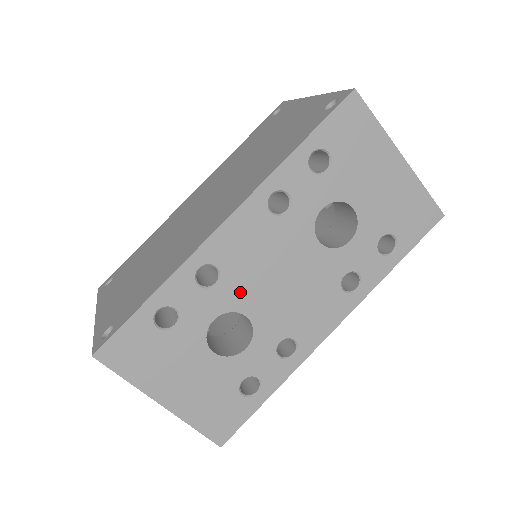
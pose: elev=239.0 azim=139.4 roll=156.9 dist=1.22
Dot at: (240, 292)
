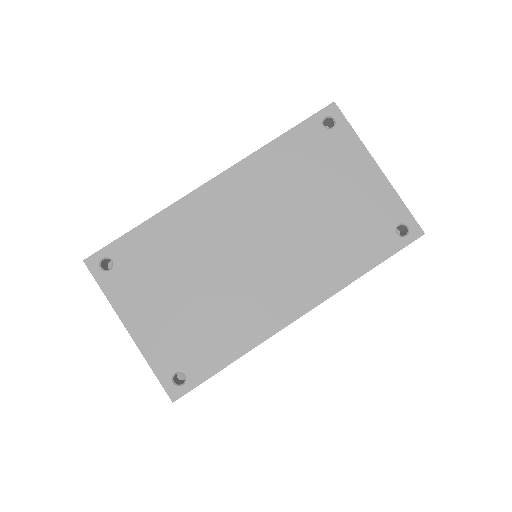
Dot at: occluded
